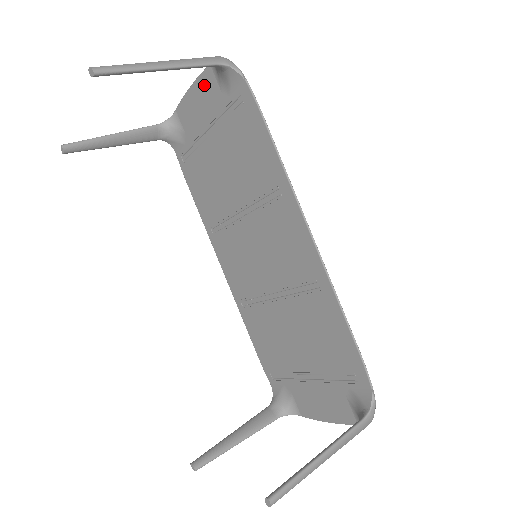
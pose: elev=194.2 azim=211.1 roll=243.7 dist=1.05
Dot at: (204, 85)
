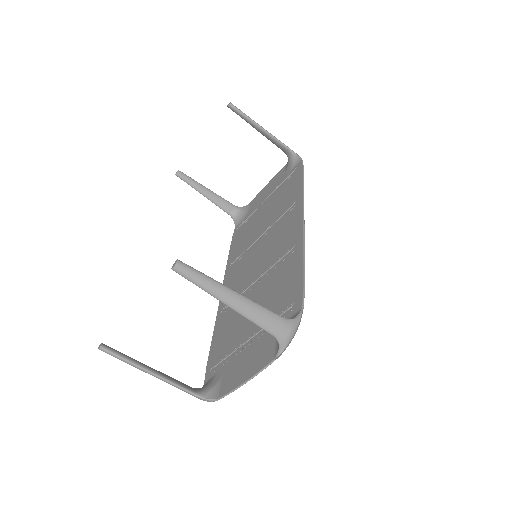
Dot at: (276, 177)
